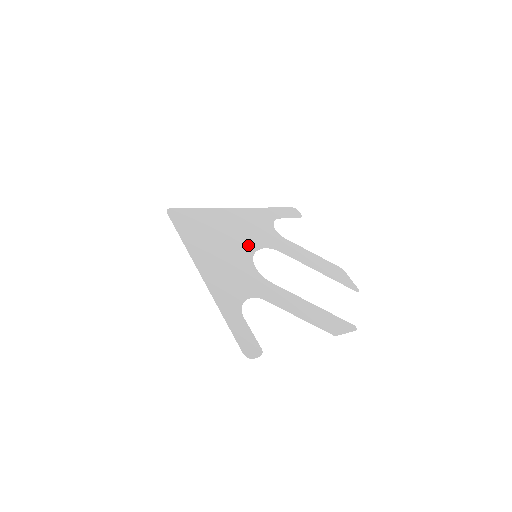
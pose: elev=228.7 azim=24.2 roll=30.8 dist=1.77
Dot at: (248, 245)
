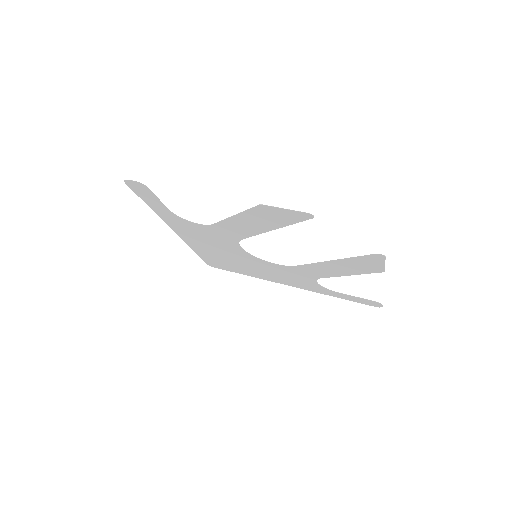
Dot at: (259, 262)
